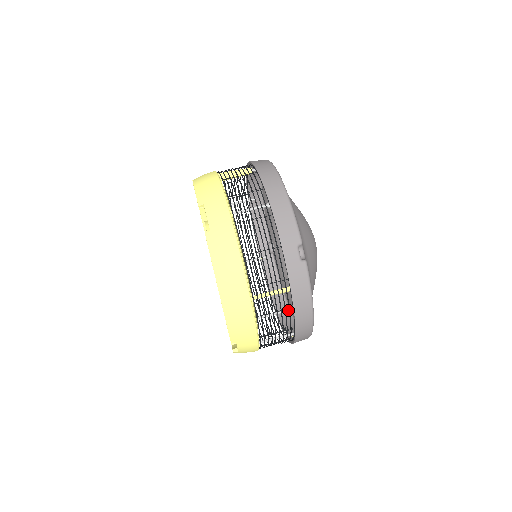
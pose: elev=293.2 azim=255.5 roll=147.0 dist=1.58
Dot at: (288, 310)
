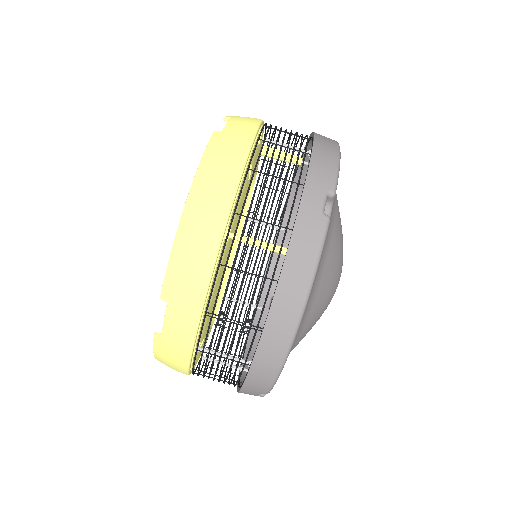
Dot at: occluded
